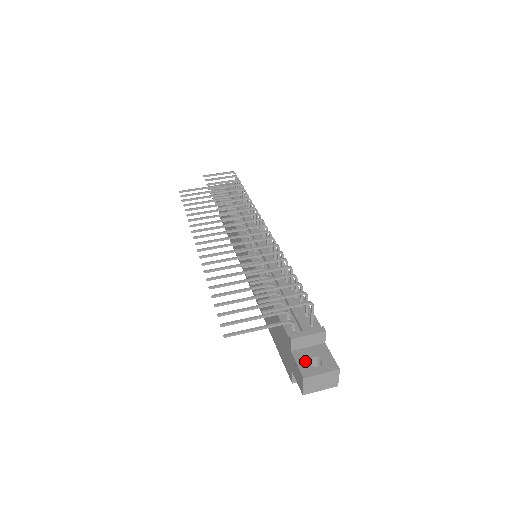
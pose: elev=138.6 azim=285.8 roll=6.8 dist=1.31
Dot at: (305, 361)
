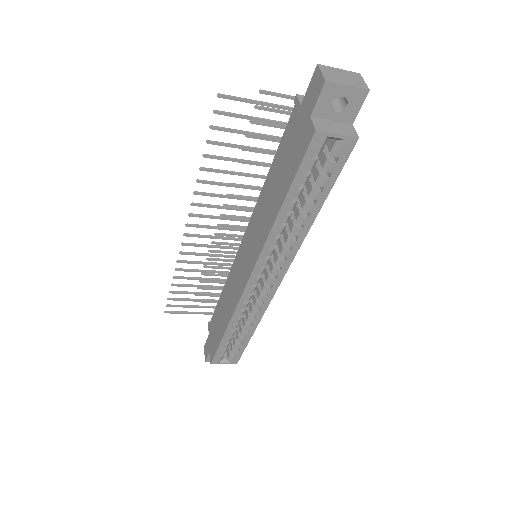
Dot at: occluded
